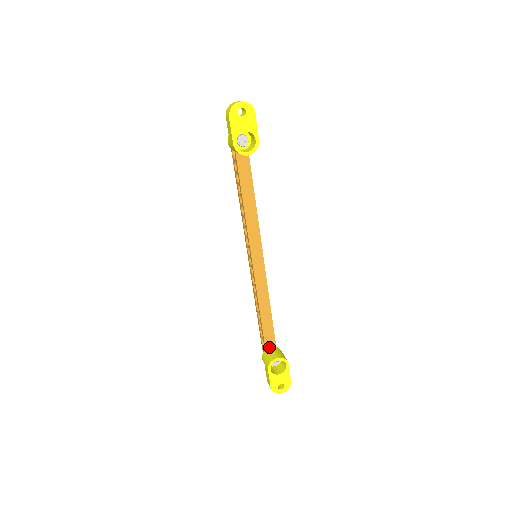
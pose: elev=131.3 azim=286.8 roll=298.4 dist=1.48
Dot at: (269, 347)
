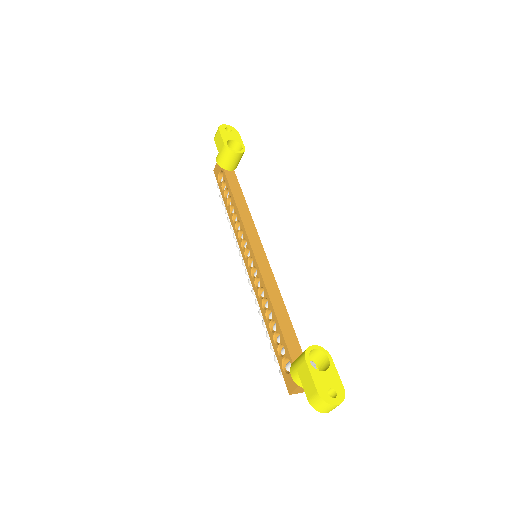
Dot at: occluded
